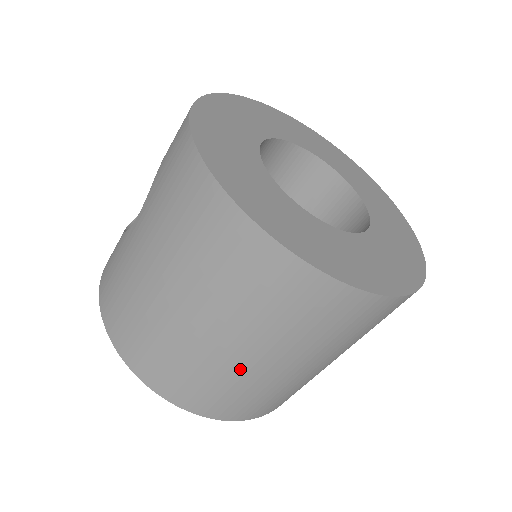
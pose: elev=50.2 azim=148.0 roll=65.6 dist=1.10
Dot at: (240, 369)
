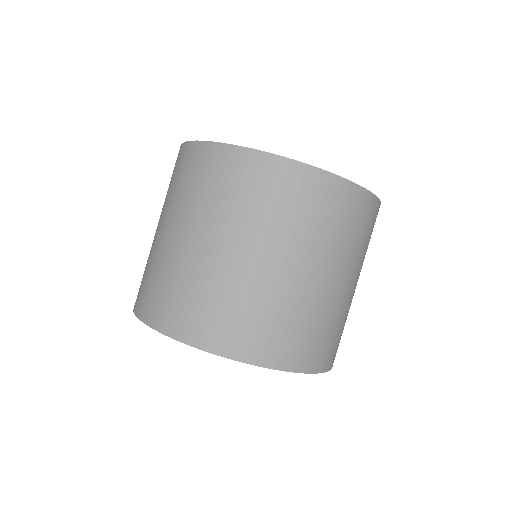
Dot at: (215, 268)
